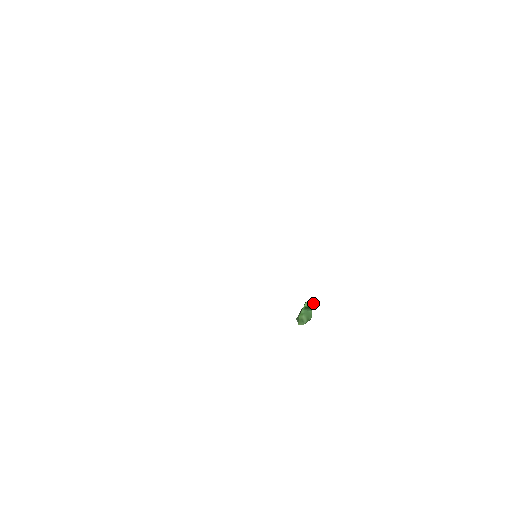
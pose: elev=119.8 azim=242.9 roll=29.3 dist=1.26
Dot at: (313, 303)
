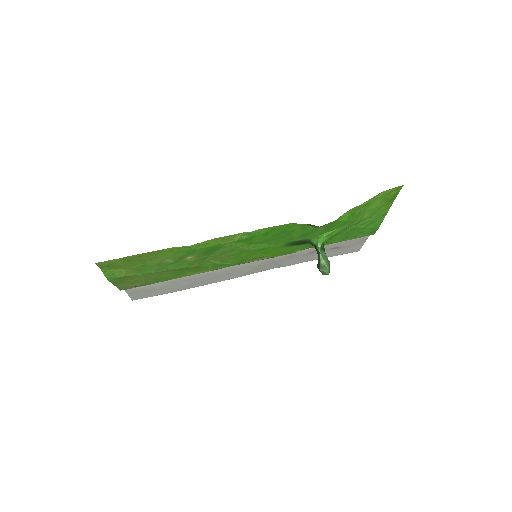
Dot at: (323, 245)
